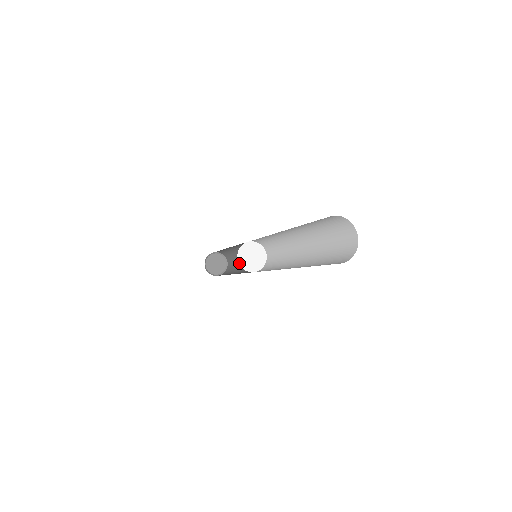
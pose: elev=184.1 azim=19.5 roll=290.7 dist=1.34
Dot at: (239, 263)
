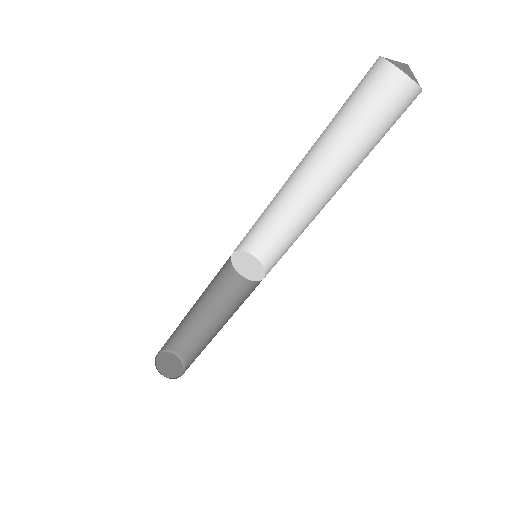
Dot at: (231, 261)
